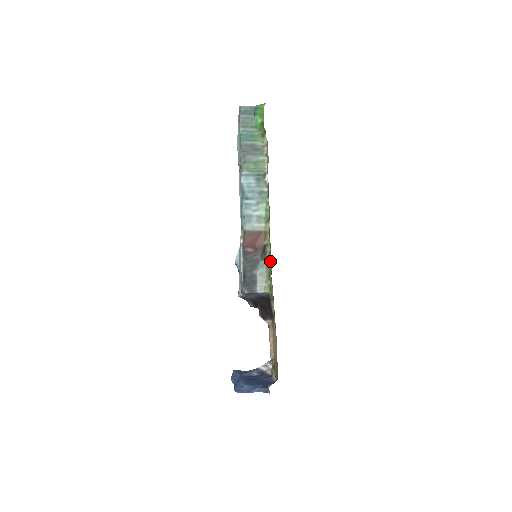
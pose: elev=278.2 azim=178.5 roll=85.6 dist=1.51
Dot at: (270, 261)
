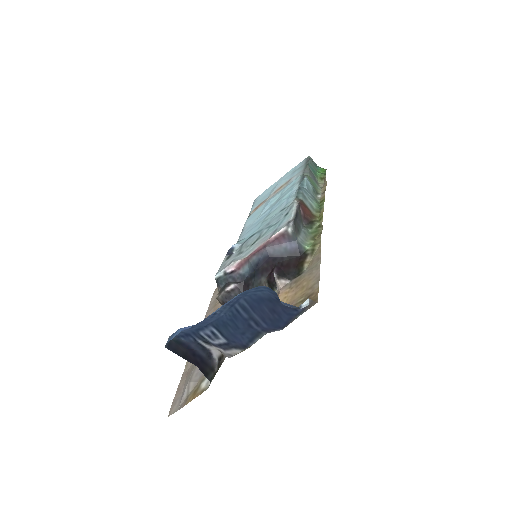
Dot at: (319, 229)
